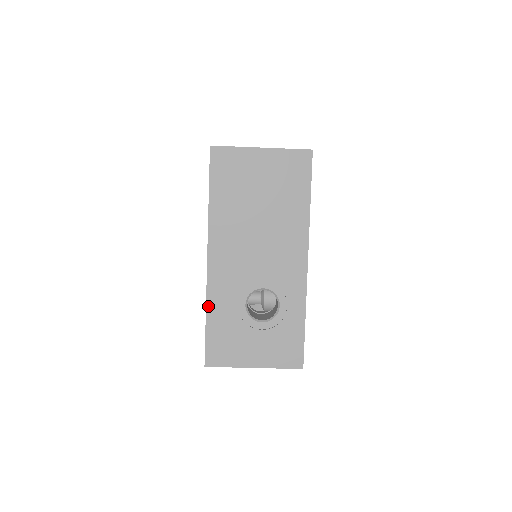
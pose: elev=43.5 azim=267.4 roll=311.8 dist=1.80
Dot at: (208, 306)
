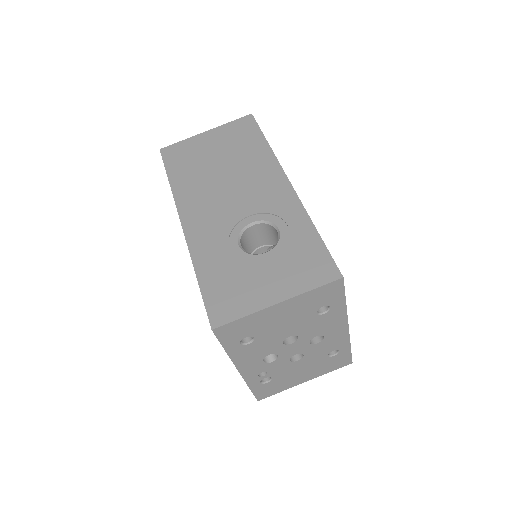
Dot at: (195, 264)
